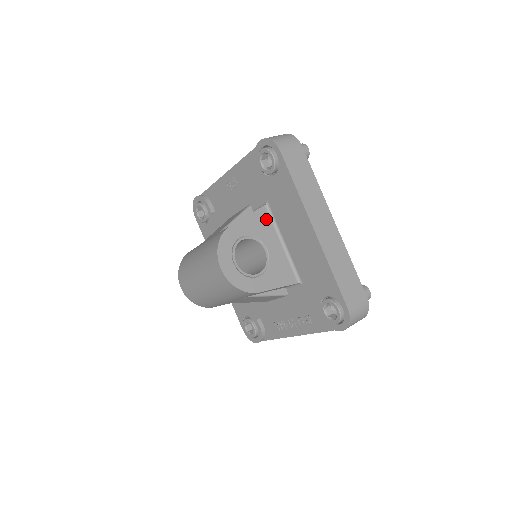
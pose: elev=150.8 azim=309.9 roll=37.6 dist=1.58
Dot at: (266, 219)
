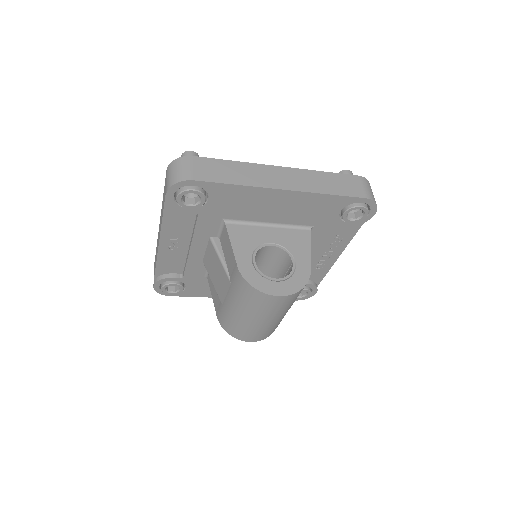
Dot at: (240, 229)
